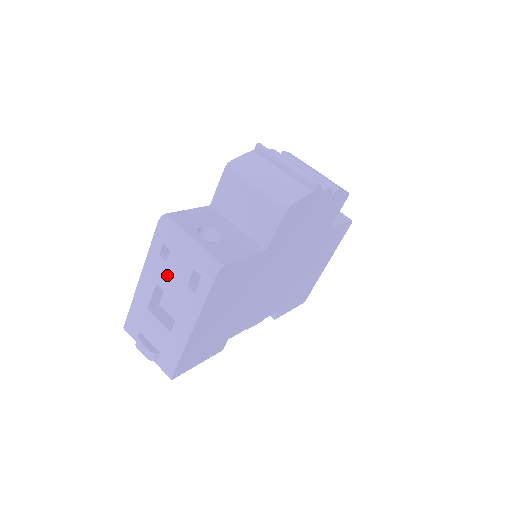
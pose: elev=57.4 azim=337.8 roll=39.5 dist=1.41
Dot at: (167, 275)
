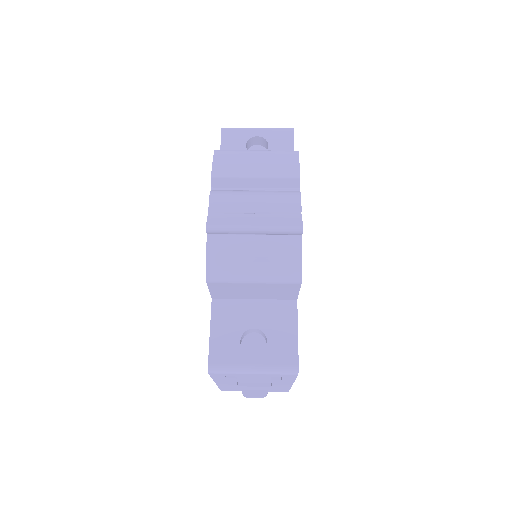
Dot at: (244, 380)
